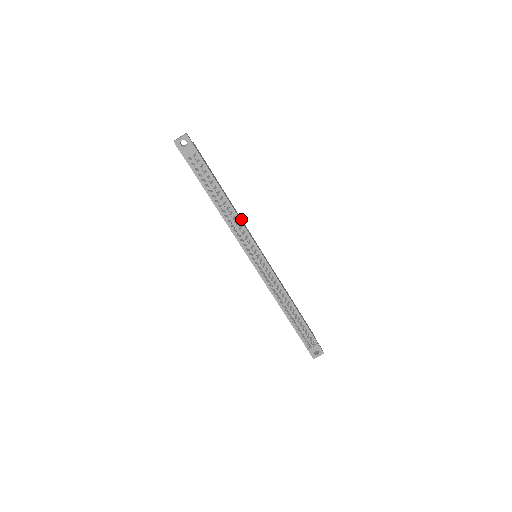
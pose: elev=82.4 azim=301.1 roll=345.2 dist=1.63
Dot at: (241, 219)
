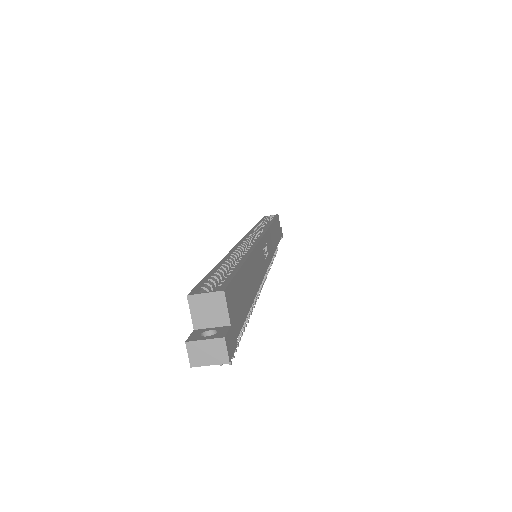
Dot at: (257, 255)
